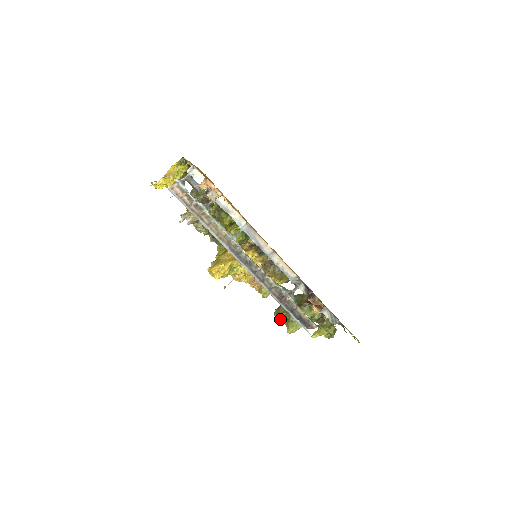
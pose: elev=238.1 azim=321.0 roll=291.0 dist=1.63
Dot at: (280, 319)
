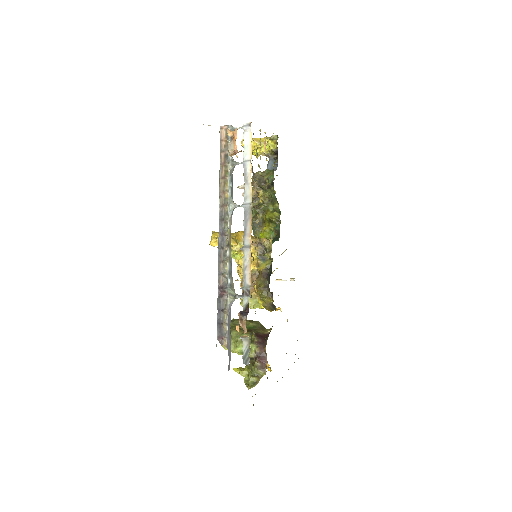
Dot at: occluded
